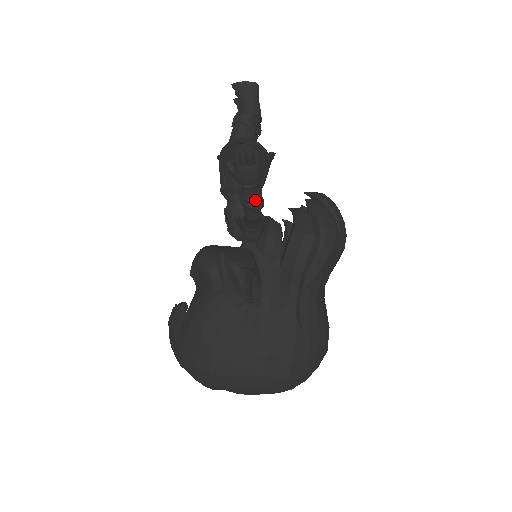
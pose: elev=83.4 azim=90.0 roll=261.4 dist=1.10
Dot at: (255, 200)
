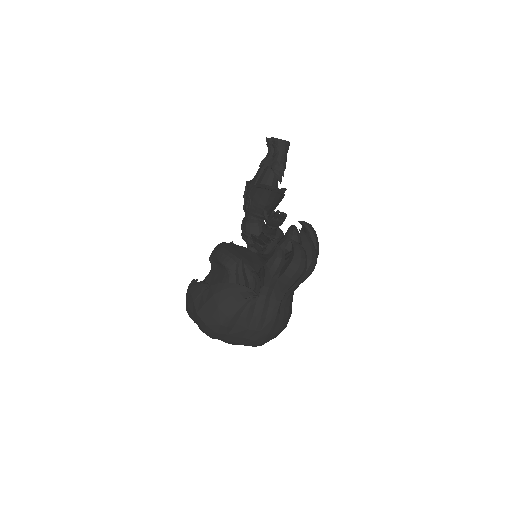
Dot at: (272, 233)
